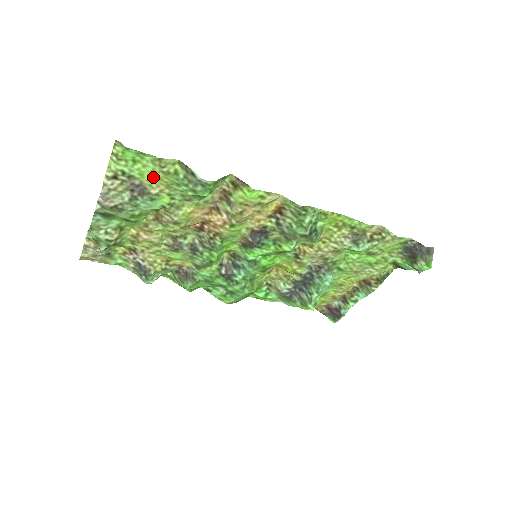
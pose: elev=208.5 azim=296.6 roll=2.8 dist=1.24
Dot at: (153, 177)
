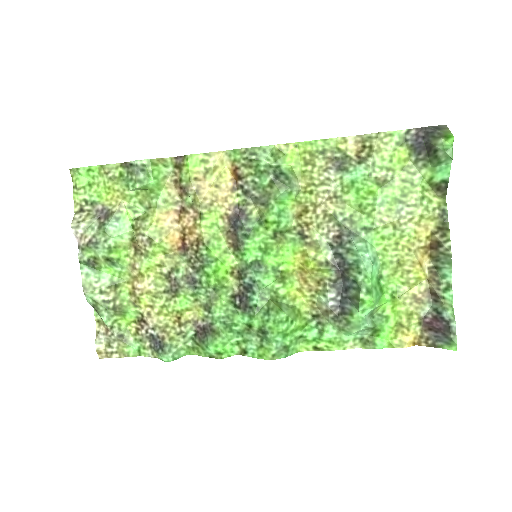
Dot at: (109, 193)
